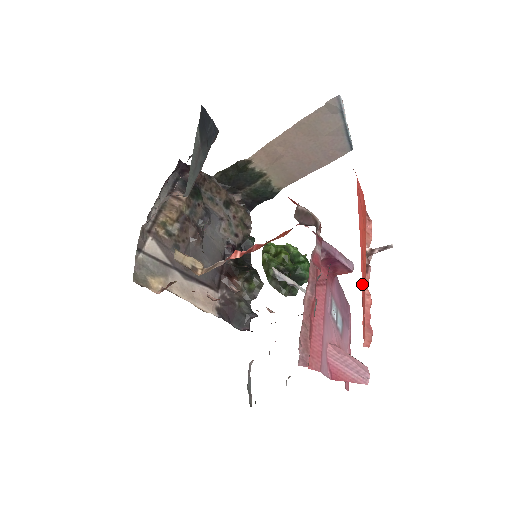
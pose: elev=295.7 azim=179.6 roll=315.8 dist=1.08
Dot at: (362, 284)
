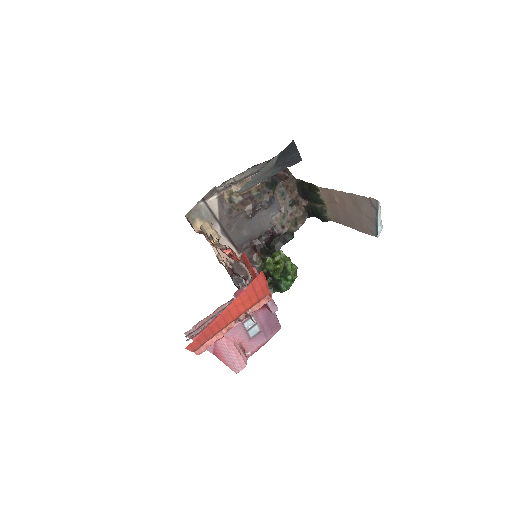
Dot at: (208, 327)
